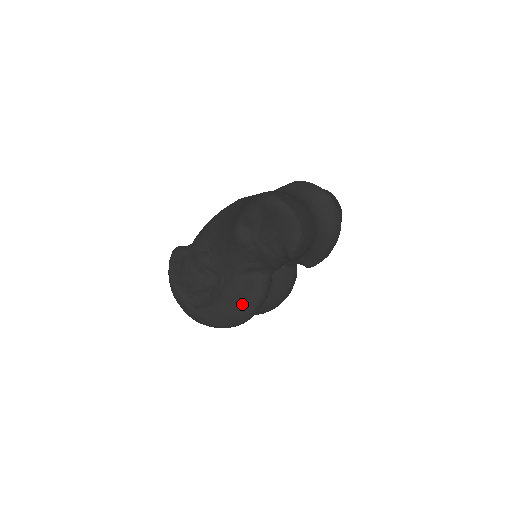
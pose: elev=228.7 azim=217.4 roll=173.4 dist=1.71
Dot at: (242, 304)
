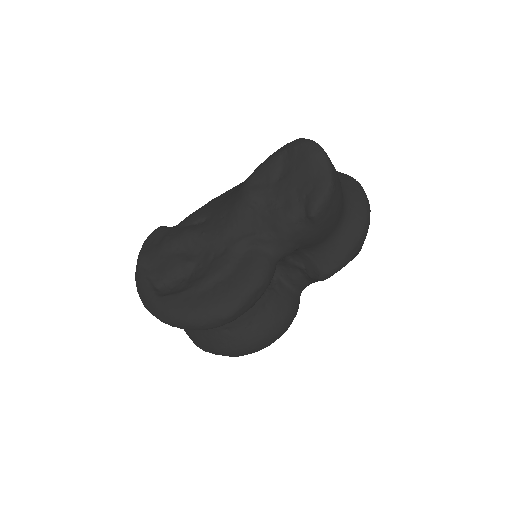
Dot at: (232, 287)
